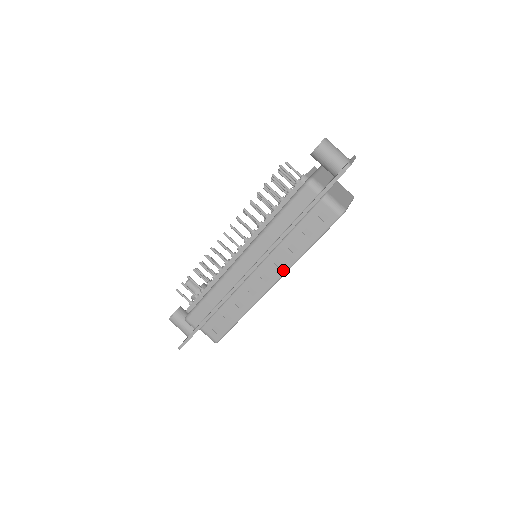
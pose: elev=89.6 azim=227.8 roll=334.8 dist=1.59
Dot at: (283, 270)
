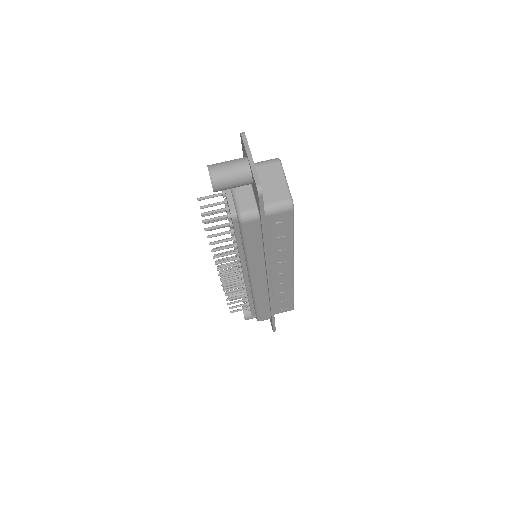
Dot at: (290, 260)
